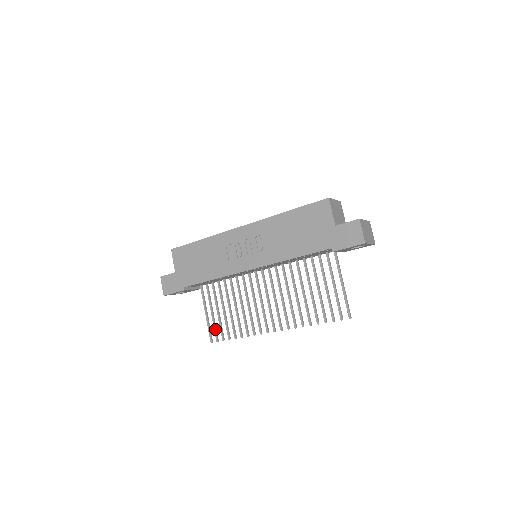
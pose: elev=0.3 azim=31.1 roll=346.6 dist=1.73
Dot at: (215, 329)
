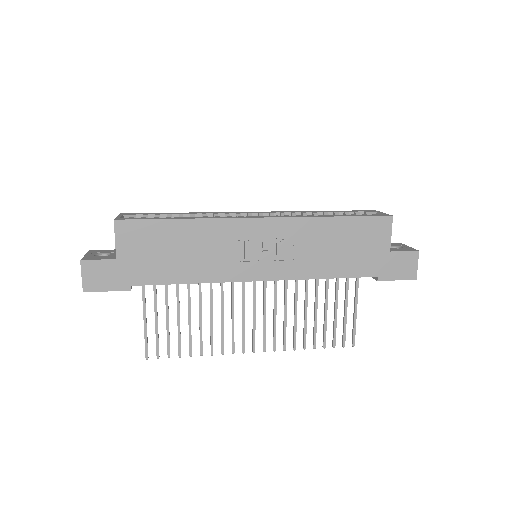
Dot at: (158, 342)
